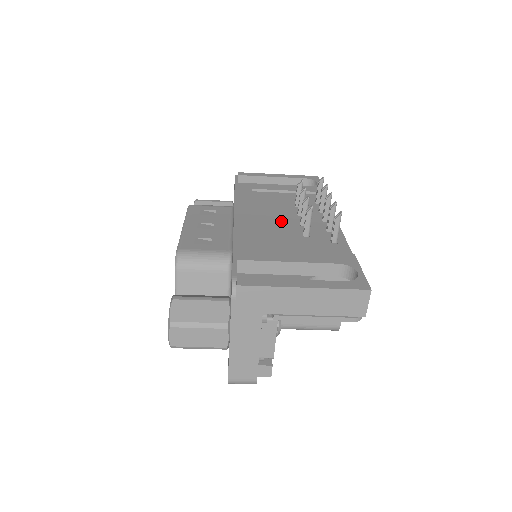
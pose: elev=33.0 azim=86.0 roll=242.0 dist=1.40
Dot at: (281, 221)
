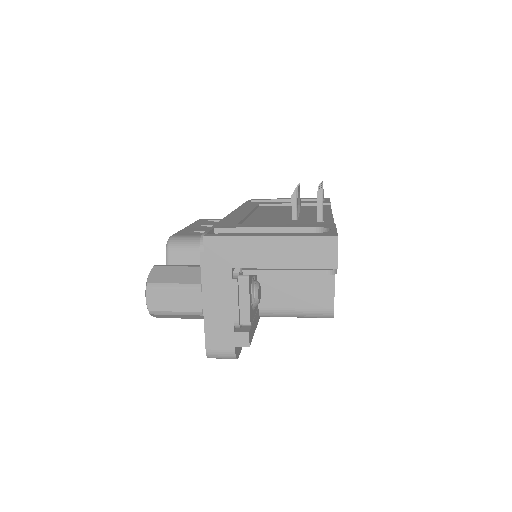
Dot at: (275, 215)
